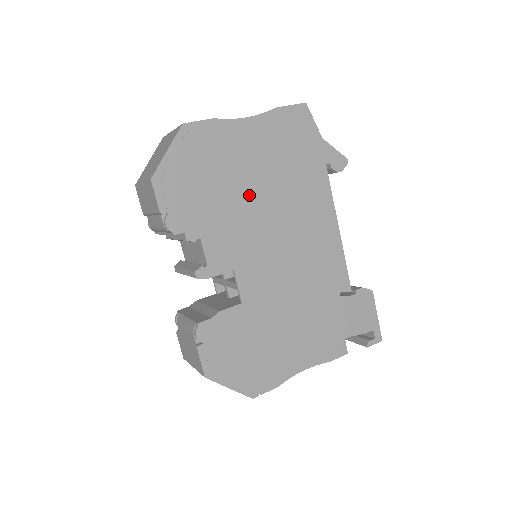
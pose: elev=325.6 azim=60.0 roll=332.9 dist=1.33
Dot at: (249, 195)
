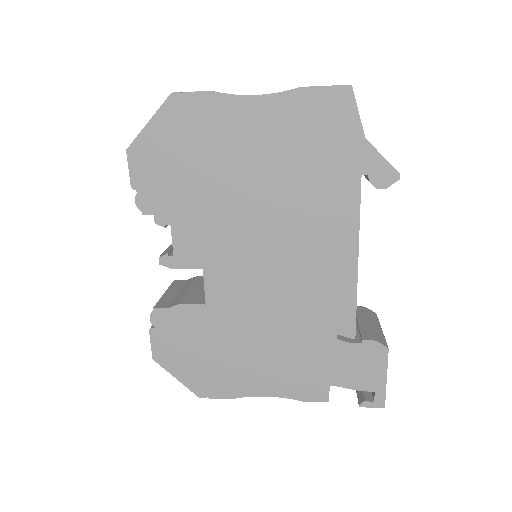
Dot at: (239, 191)
